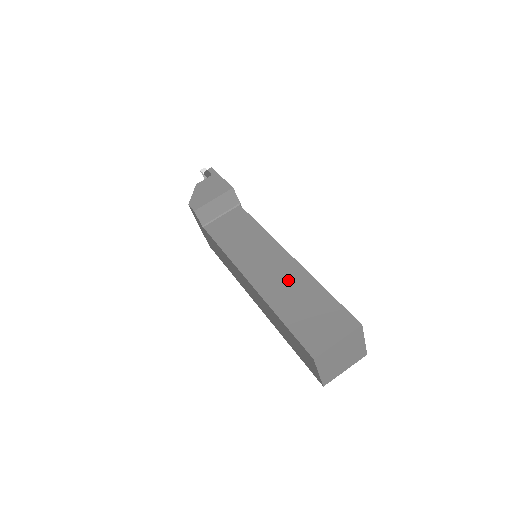
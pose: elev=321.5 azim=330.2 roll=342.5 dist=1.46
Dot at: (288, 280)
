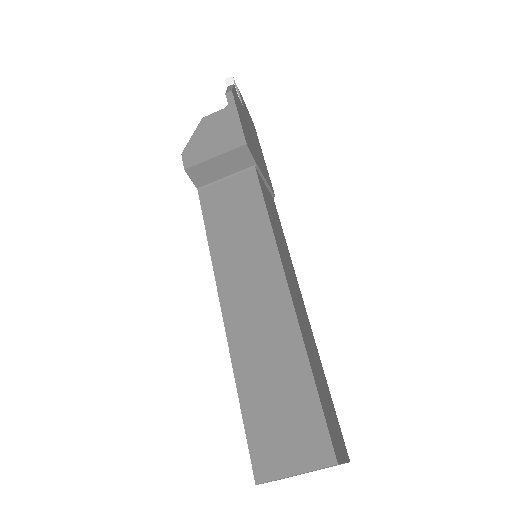
Dot at: (270, 335)
